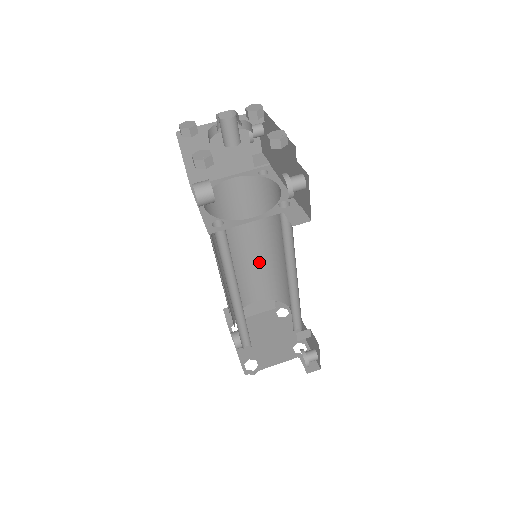
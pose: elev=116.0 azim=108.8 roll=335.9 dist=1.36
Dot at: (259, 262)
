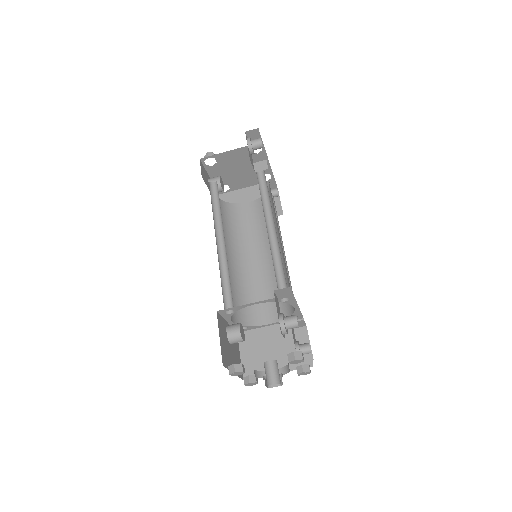
Dot at: occluded
